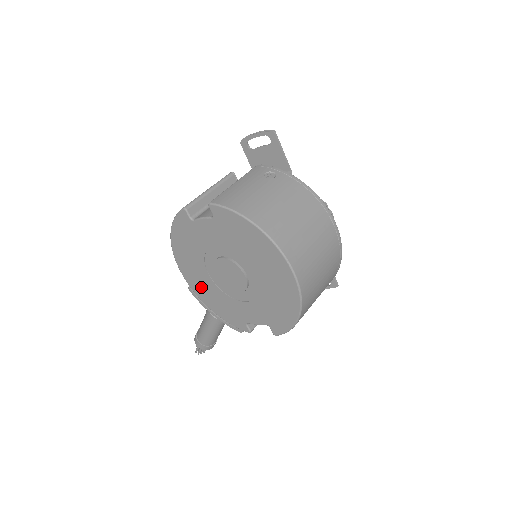
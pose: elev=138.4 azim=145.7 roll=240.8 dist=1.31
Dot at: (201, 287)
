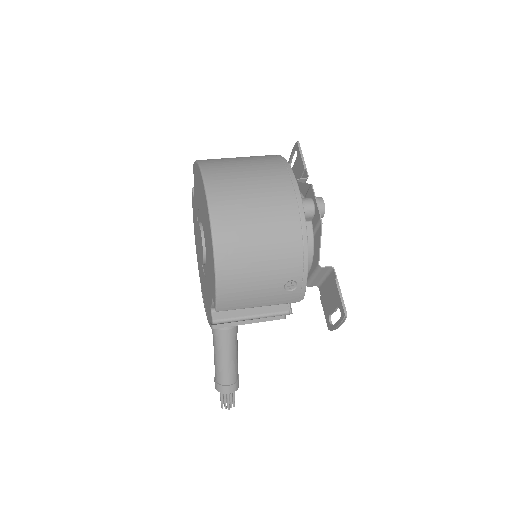
Dot at: (202, 280)
